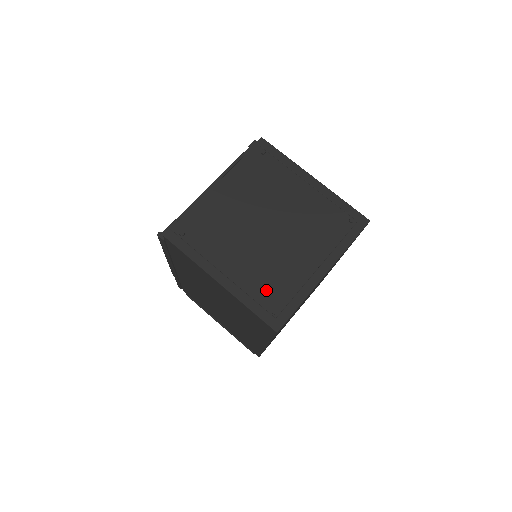
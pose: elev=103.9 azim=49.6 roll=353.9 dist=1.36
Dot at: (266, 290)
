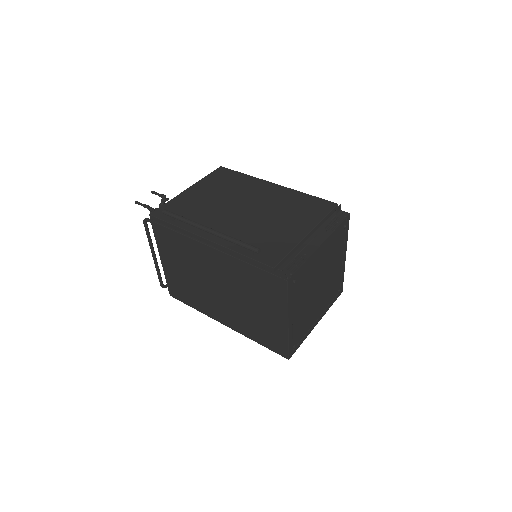
Dot at: (299, 331)
